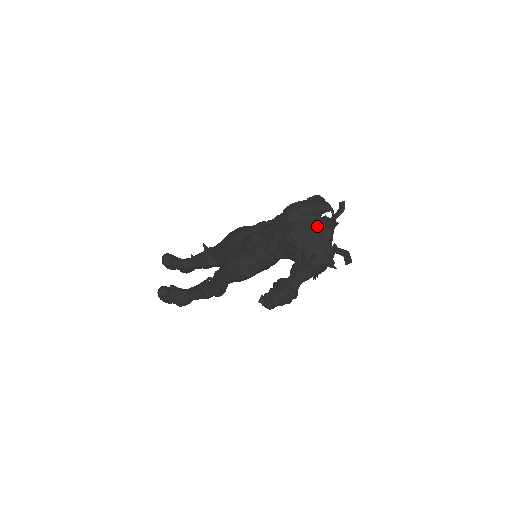
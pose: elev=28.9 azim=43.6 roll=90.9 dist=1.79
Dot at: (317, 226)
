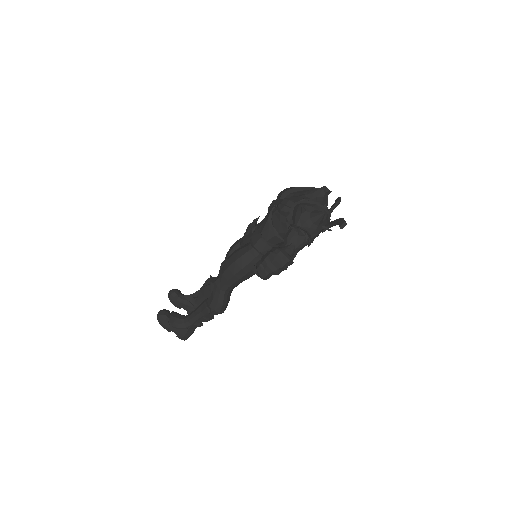
Dot at: (309, 197)
